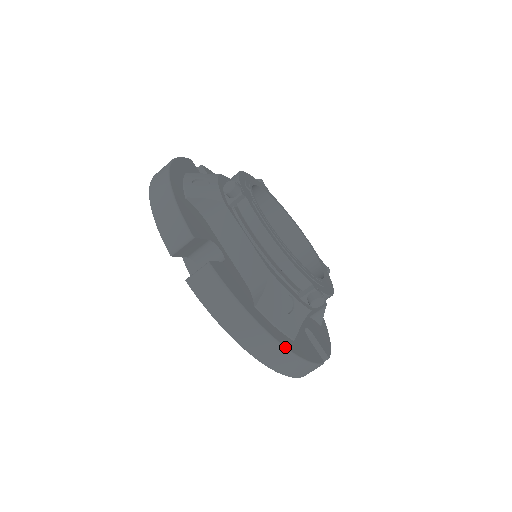
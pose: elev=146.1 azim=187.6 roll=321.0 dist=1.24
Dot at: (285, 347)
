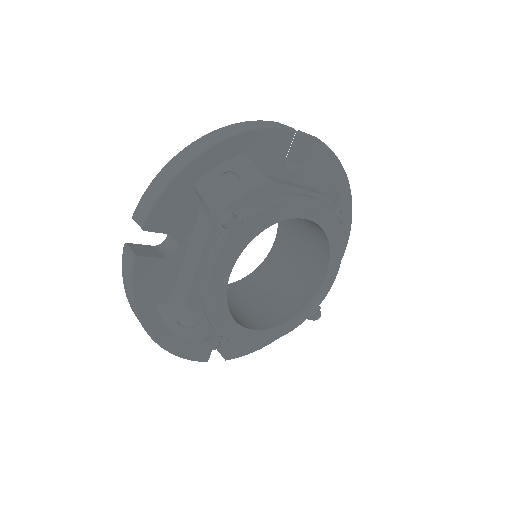
Dot at: (154, 340)
